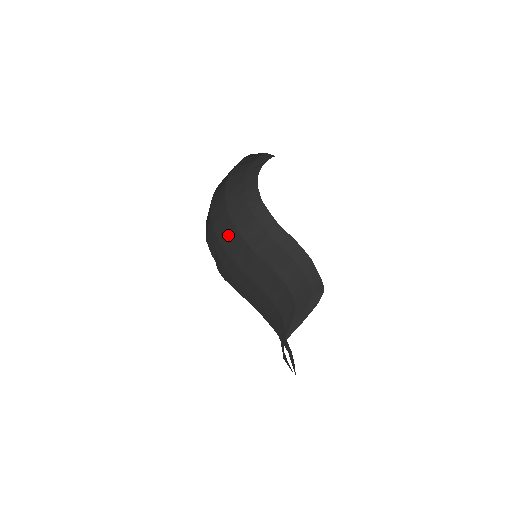
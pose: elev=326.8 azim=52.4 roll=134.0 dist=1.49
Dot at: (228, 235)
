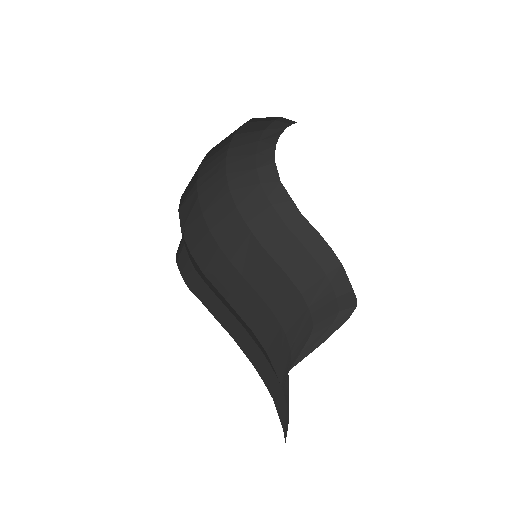
Dot at: (227, 225)
